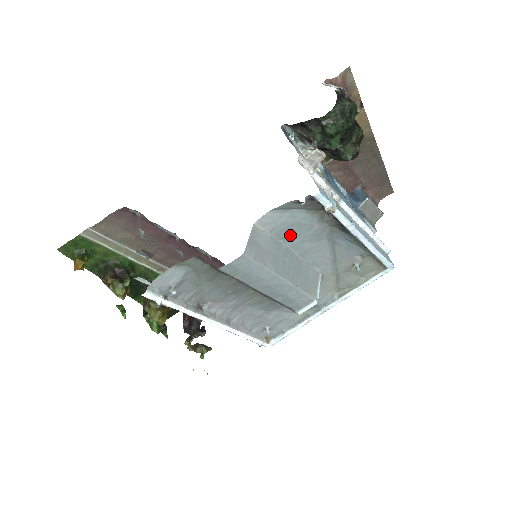
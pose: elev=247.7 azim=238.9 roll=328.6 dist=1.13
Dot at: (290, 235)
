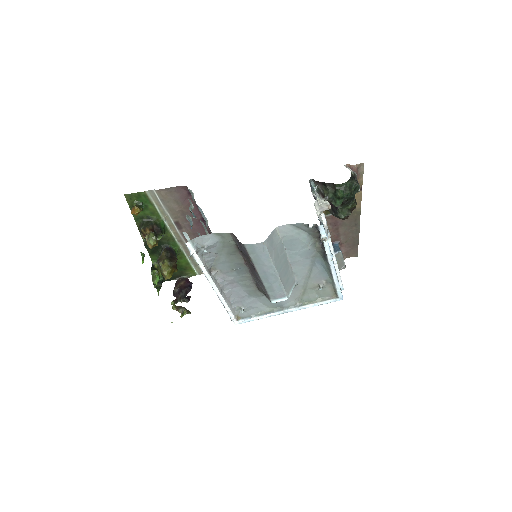
Dot at: (291, 246)
